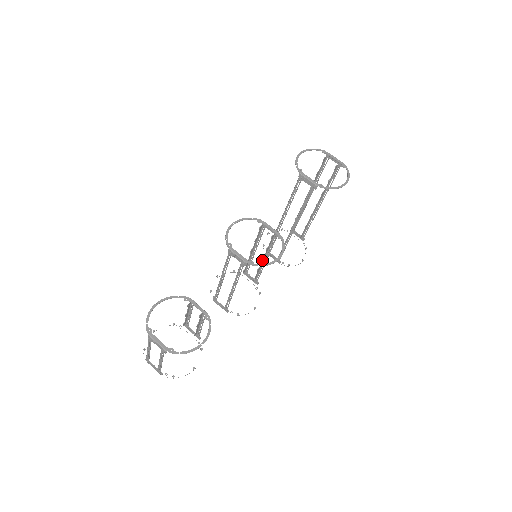
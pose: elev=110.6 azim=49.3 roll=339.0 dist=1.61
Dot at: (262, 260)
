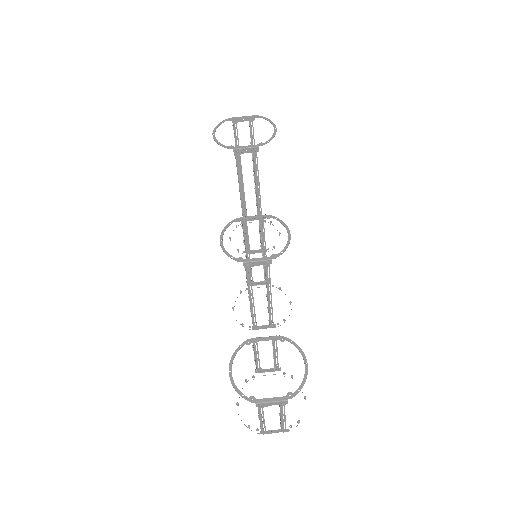
Dot at: occluded
